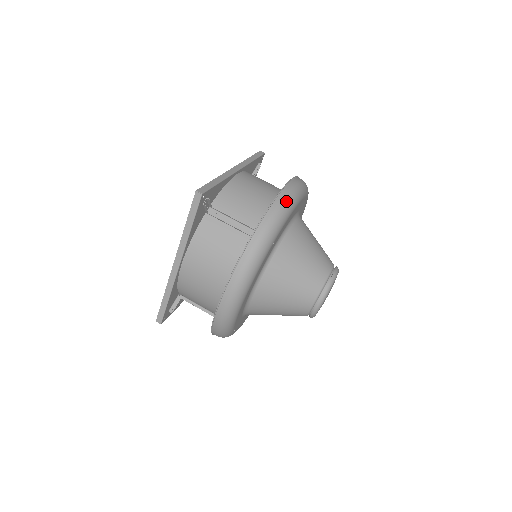
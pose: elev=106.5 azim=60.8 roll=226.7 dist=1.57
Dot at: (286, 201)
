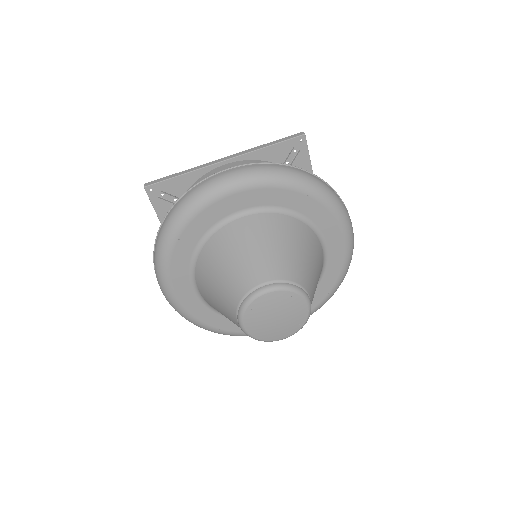
Dot at: (343, 205)
